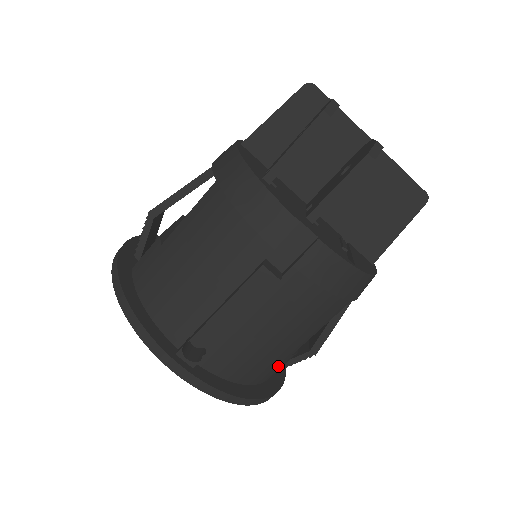
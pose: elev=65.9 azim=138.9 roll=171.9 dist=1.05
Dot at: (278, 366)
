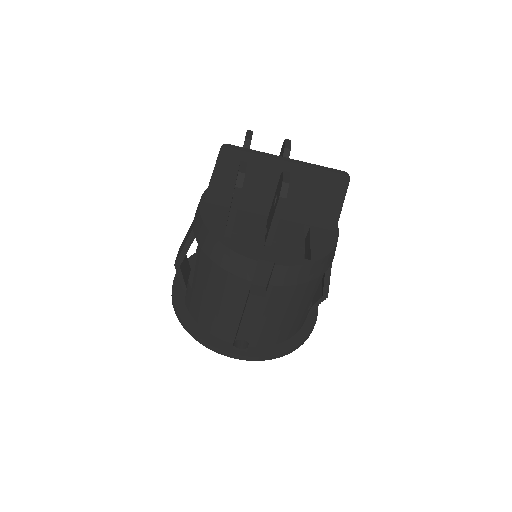
Dot at: (302, 320)
